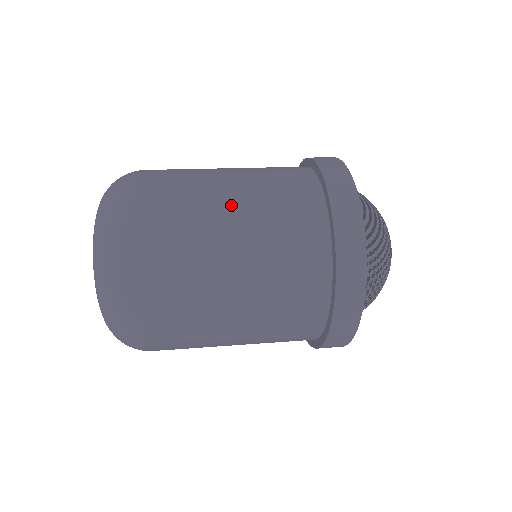
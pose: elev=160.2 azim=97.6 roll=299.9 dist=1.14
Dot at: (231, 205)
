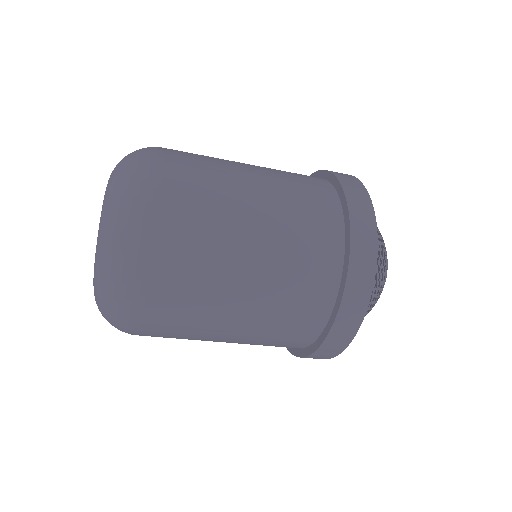
Dot at: (244, 163)
